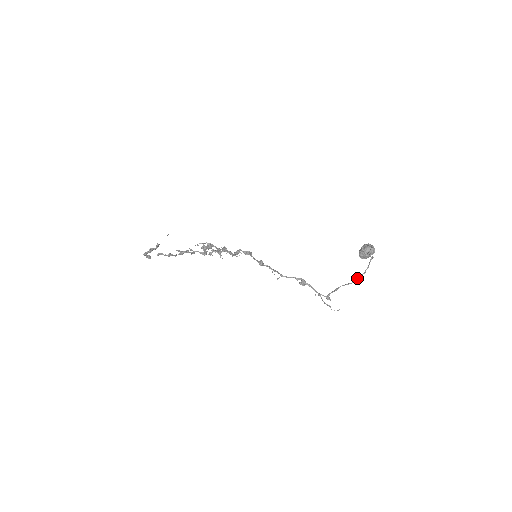
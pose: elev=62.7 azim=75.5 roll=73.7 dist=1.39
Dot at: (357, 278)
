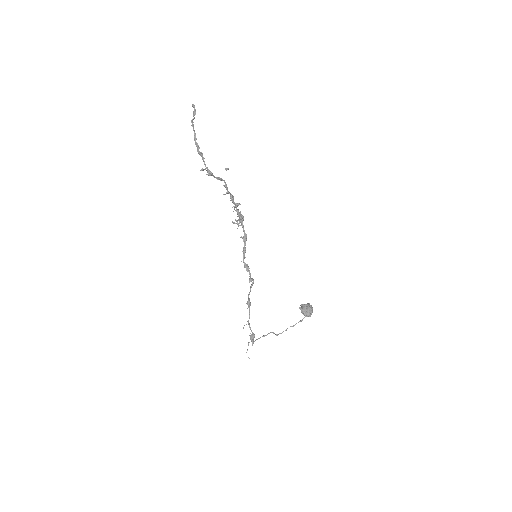
Dot at: occluded
